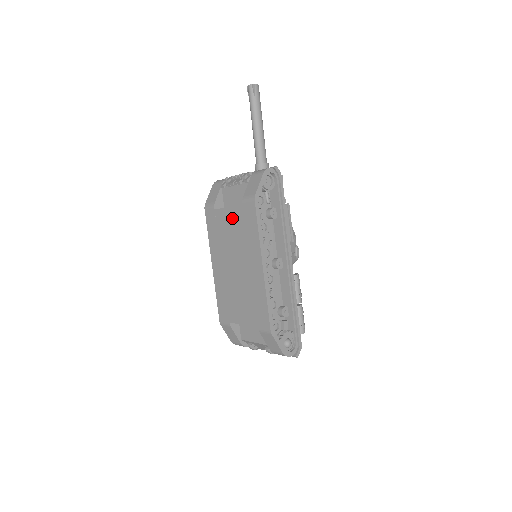
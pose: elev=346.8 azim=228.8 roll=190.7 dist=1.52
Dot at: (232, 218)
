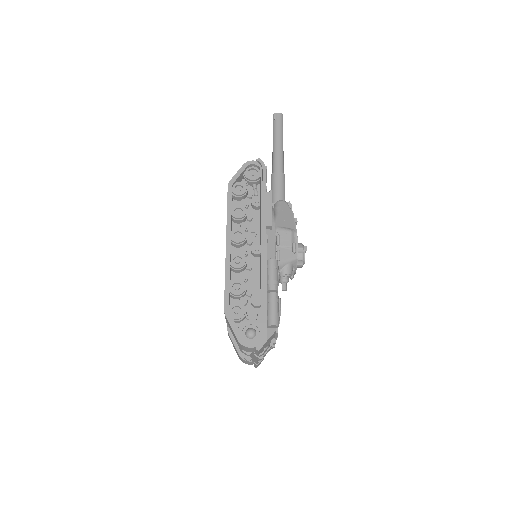
Dot at: occluded
